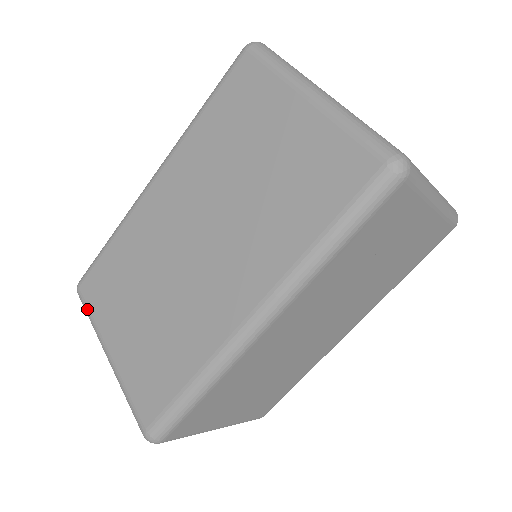
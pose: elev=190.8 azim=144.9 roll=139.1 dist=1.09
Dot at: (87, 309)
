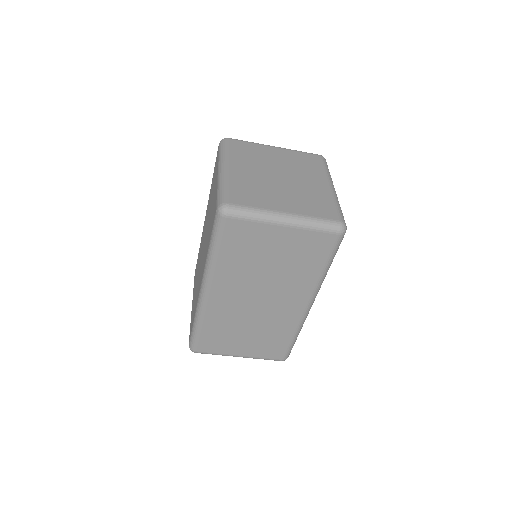
Dot at: occluded
